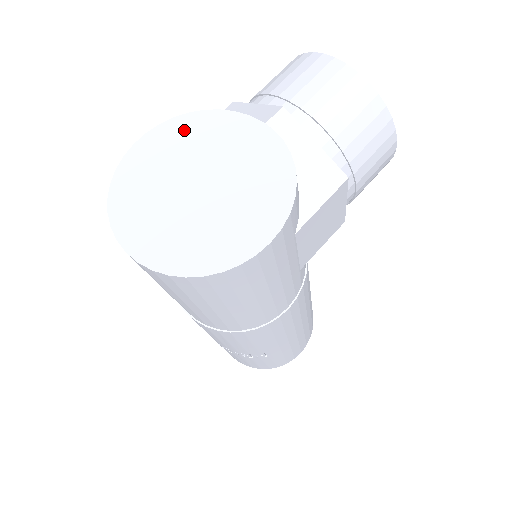
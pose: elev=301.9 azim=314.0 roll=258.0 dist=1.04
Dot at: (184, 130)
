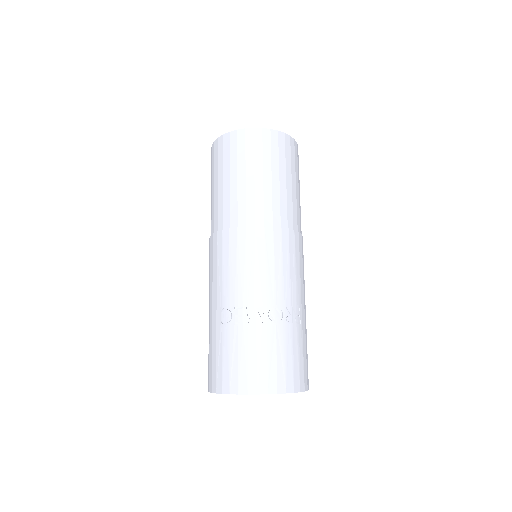
Dot at: occluded
